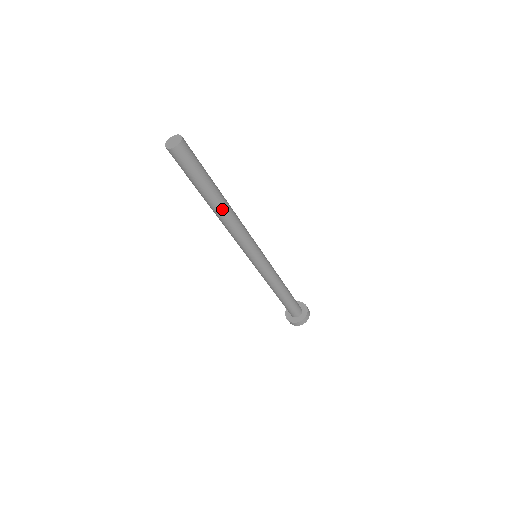
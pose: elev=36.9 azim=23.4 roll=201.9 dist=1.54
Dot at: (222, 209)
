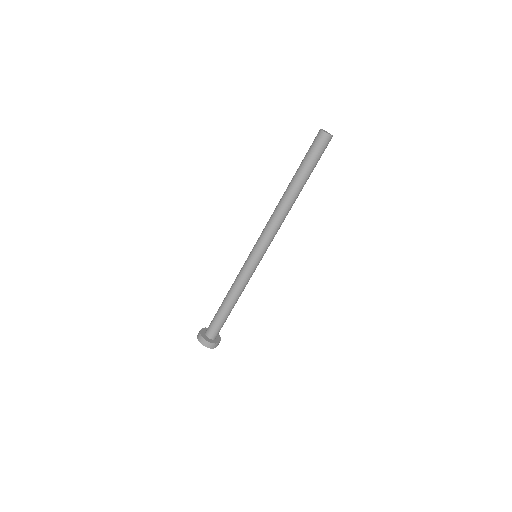
Dot at: (289, 196)
